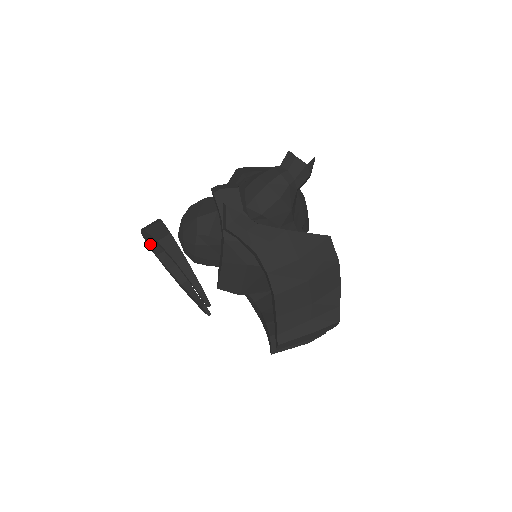
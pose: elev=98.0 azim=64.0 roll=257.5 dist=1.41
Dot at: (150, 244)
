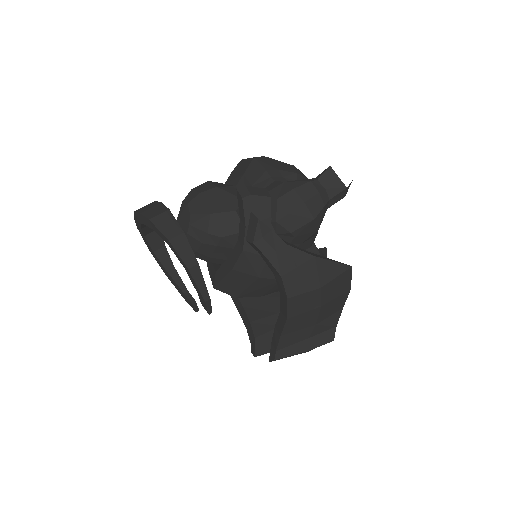
Dot at: (142, 225)
